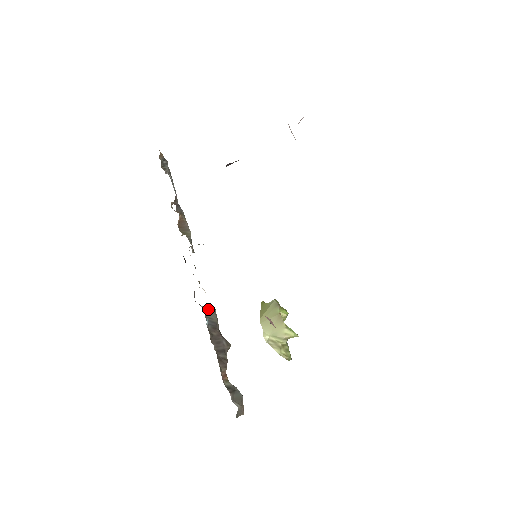
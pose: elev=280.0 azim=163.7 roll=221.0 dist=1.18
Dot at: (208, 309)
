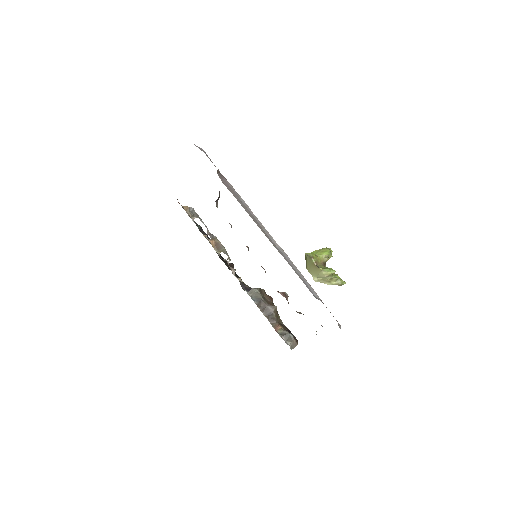
Dot at: (252, 292)
